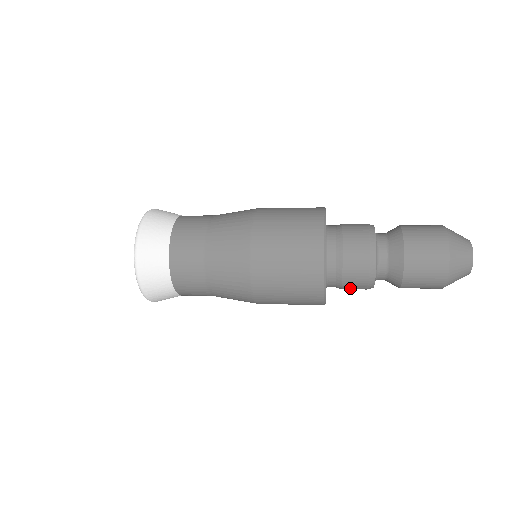
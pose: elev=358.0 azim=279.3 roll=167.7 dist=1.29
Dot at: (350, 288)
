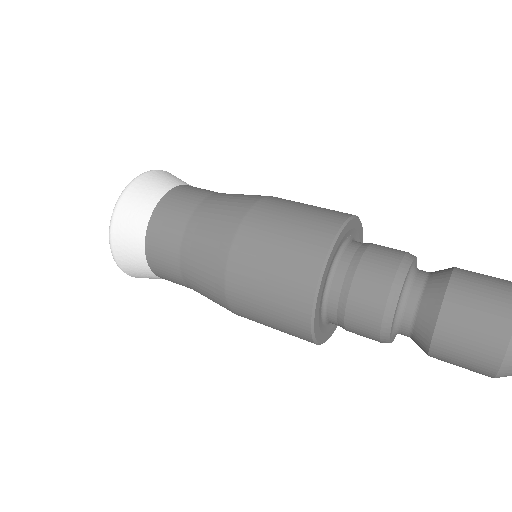
Dot at: occluded
